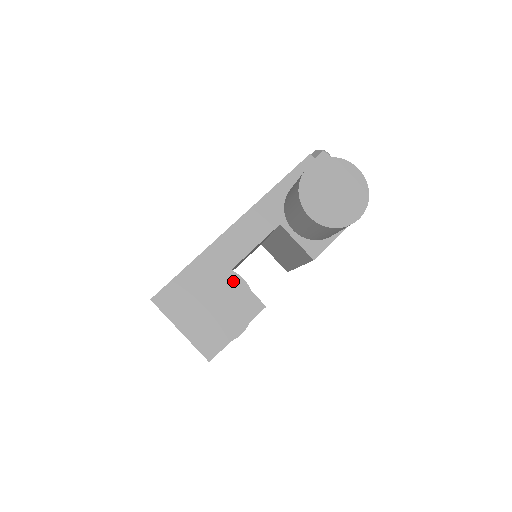
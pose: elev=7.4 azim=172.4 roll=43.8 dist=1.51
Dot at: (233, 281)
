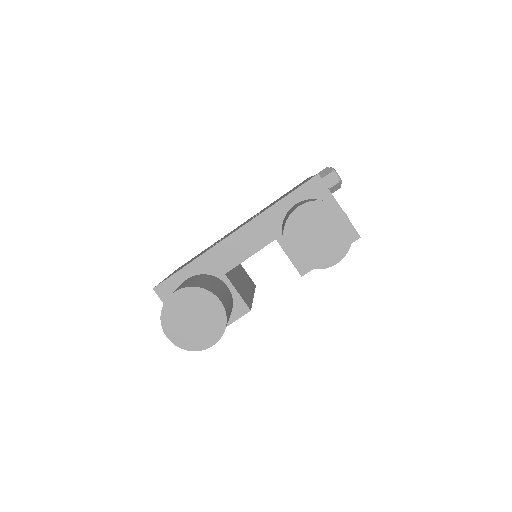
Dot at: (211, 302)
